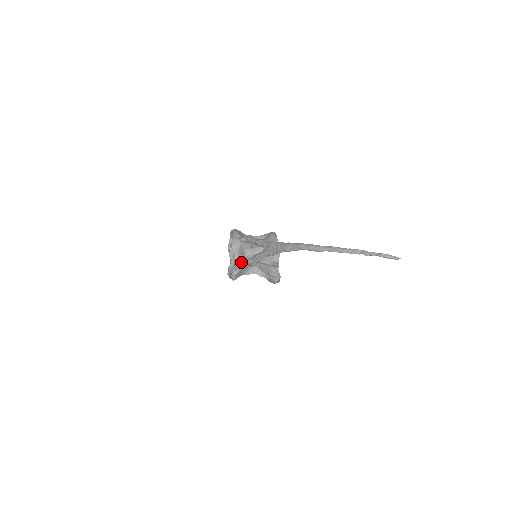
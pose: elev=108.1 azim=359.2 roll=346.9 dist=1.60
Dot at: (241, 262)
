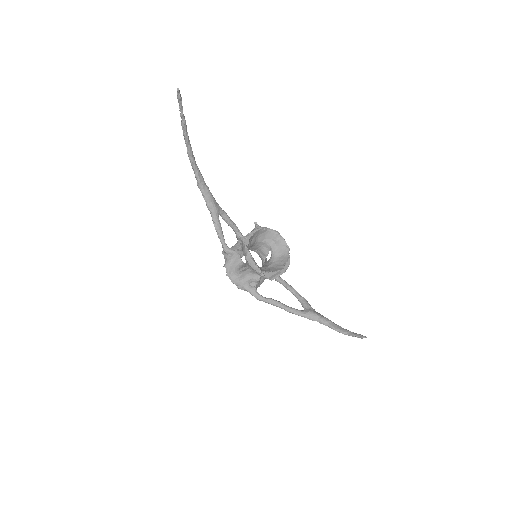
Dot at: (223, 249)
